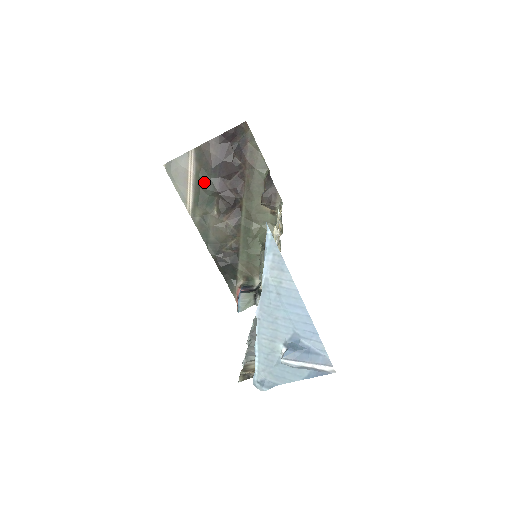
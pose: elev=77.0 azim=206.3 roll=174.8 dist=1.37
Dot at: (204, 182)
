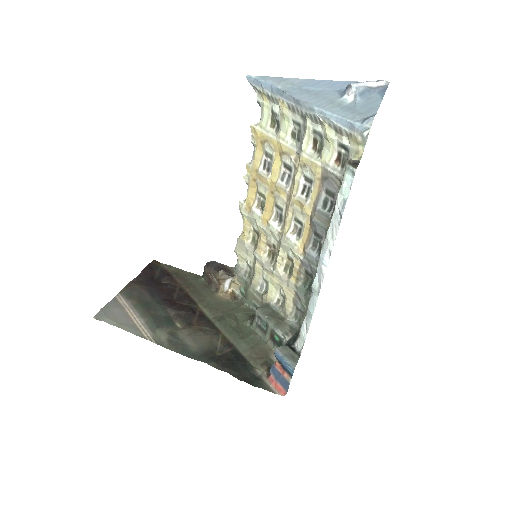
Dot at: (149, 308)
